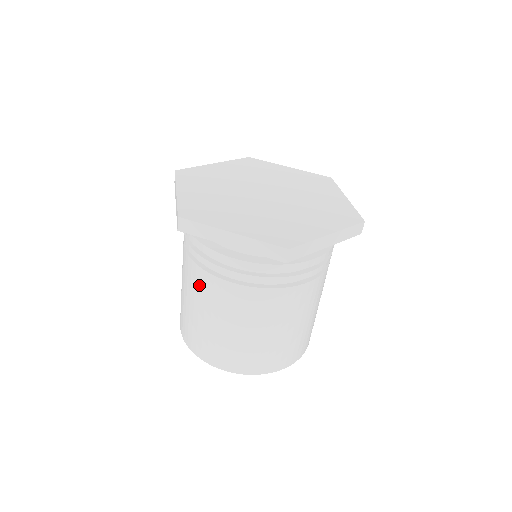
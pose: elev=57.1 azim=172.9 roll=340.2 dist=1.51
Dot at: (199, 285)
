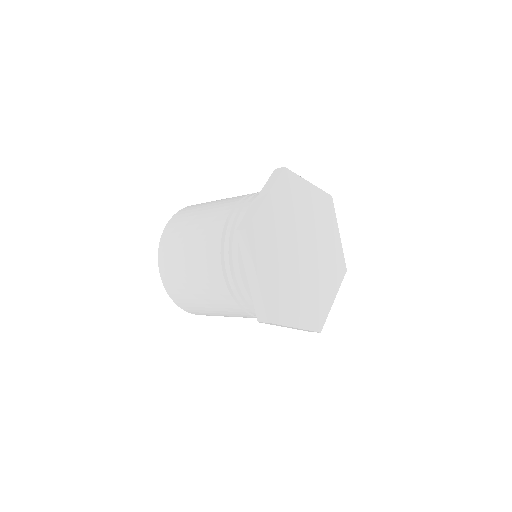
Dot at: (228, 308)
